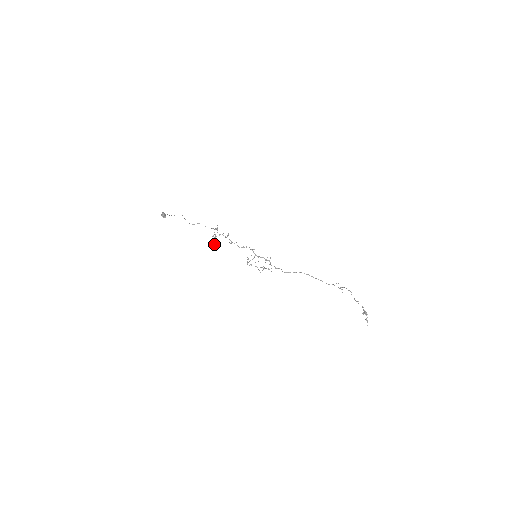
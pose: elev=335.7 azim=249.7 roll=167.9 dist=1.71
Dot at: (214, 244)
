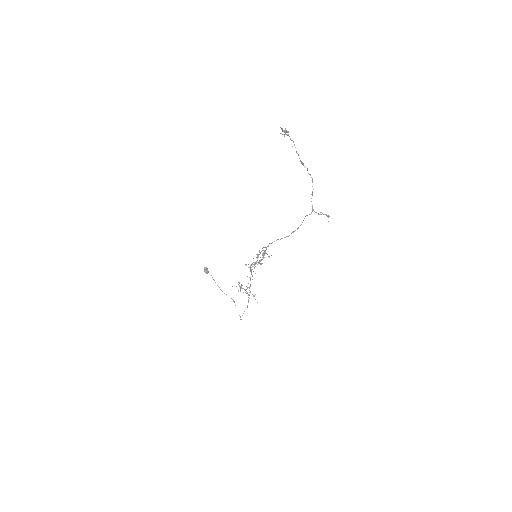
Dot at: occluded
